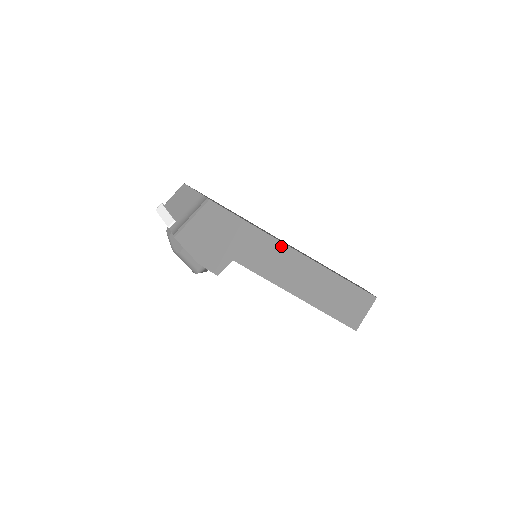
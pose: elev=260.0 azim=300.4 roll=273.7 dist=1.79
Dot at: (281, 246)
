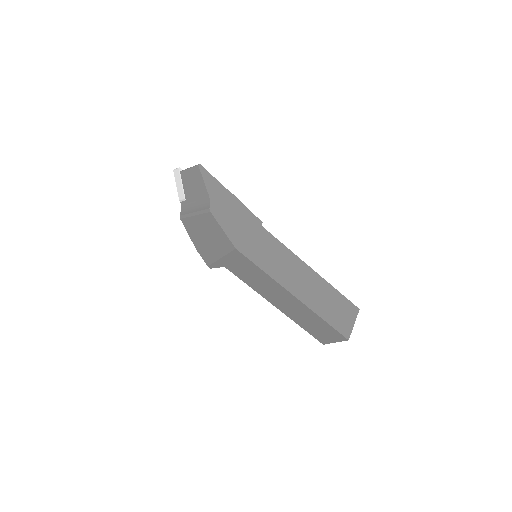
Dot at: (269, 278)
